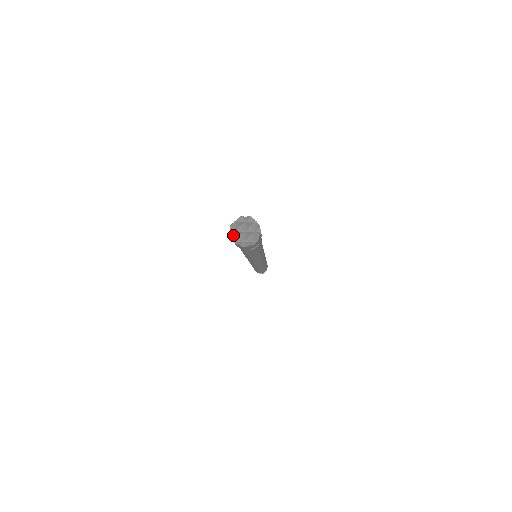
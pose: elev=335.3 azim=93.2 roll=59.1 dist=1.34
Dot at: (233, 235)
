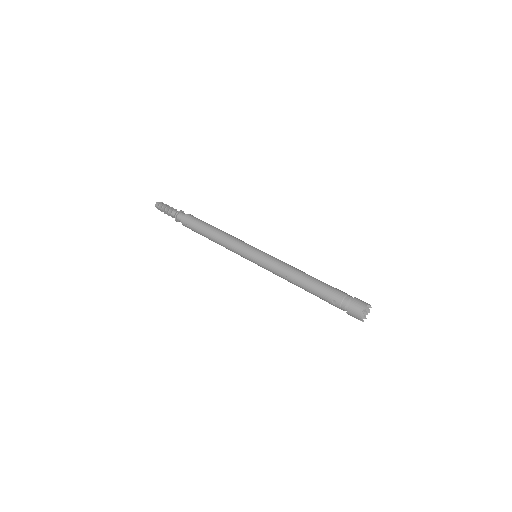
Dot at: (361, 318)
